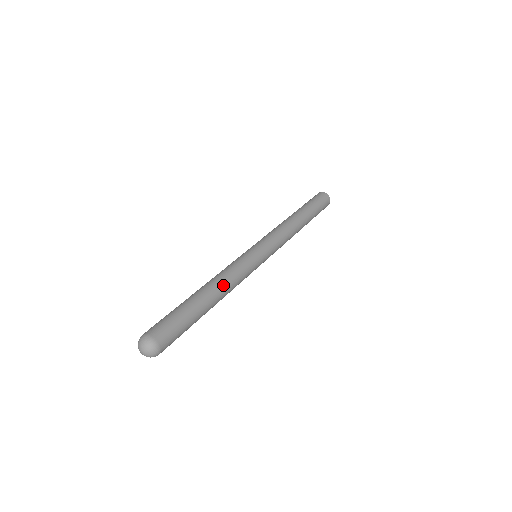
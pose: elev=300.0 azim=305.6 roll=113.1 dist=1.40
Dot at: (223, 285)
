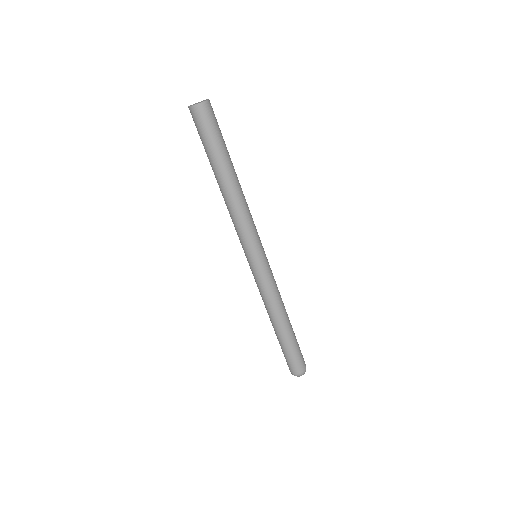
Dot at: (281, 311)
